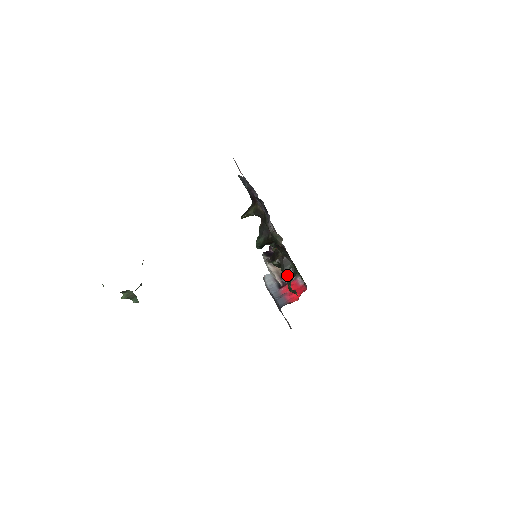
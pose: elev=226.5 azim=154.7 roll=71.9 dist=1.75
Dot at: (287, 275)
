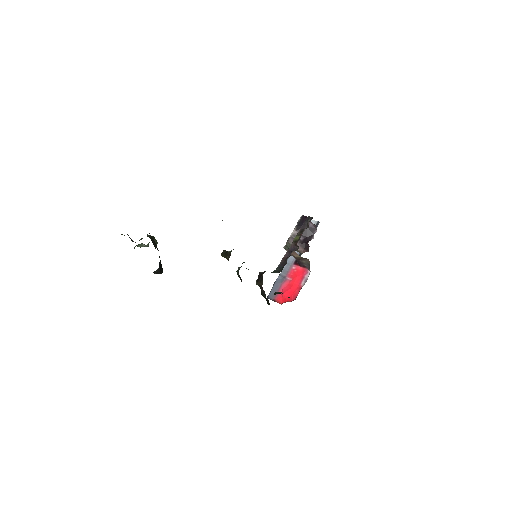
Dot at: occluded
